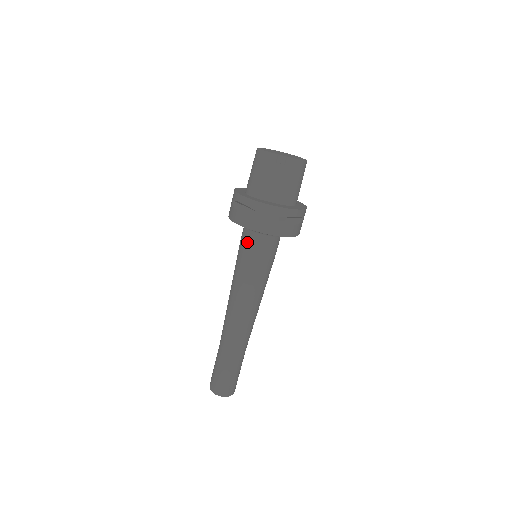
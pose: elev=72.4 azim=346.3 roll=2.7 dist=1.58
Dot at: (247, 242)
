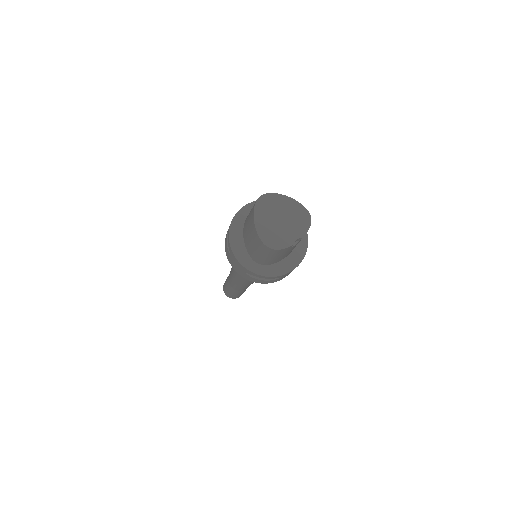
Dot at: occluded
